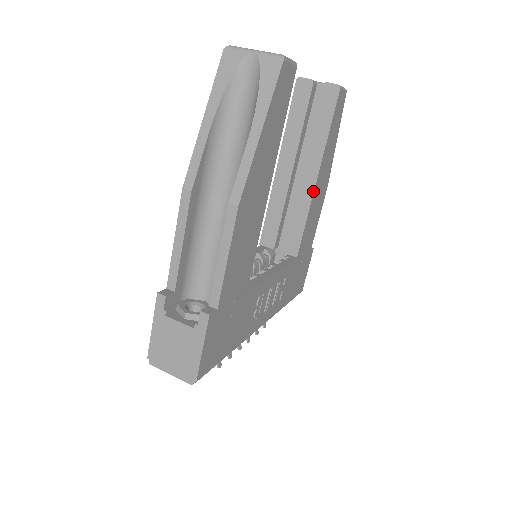
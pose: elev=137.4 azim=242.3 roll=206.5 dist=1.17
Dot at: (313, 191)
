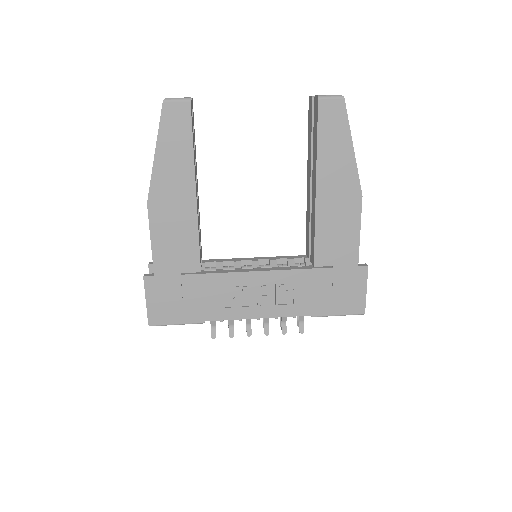
Dot at: (315, 201)
